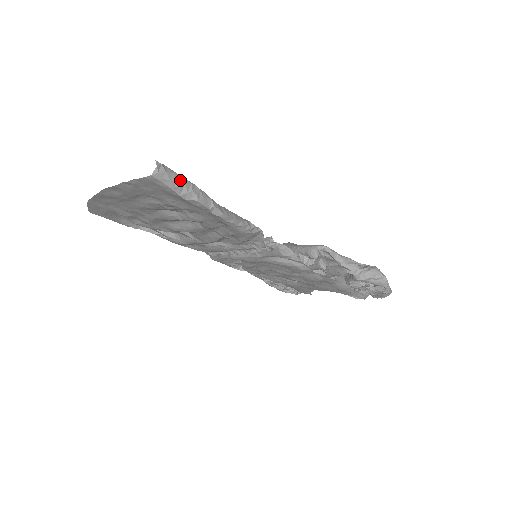
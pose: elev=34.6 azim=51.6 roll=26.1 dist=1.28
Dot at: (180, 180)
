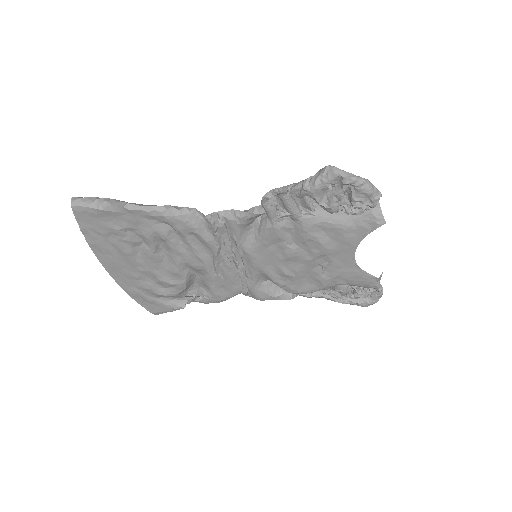
Dot at: (93, 199)
